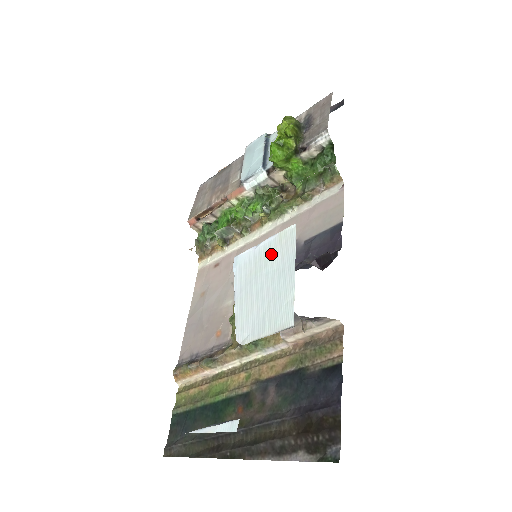
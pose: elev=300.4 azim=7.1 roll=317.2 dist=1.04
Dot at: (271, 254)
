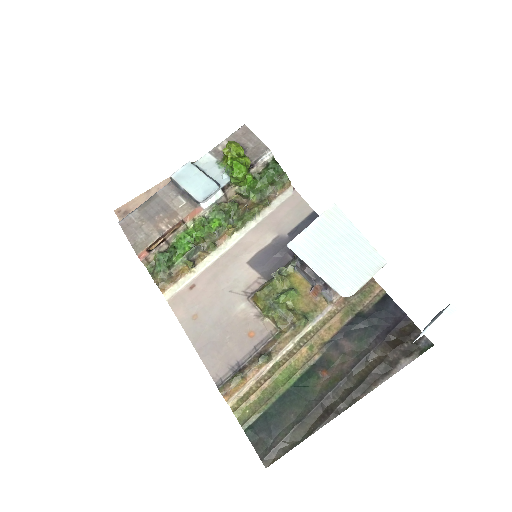
Dot at: (327, 229)
